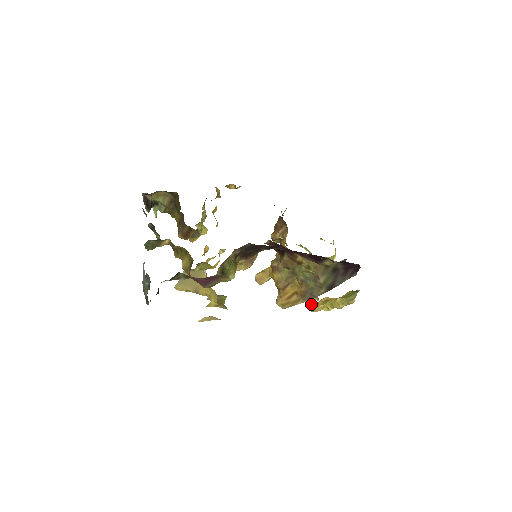
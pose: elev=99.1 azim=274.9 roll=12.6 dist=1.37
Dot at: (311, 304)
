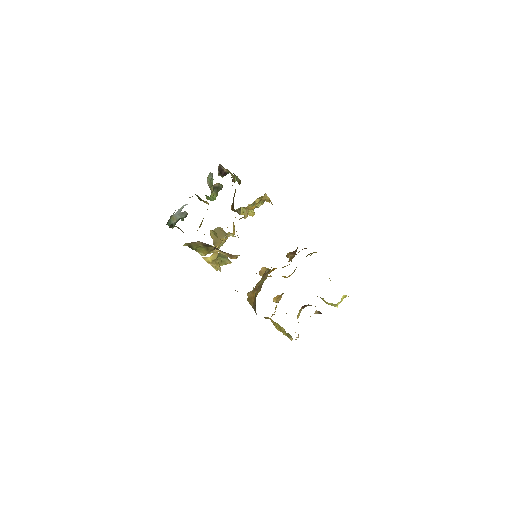
Dot at: occluded
